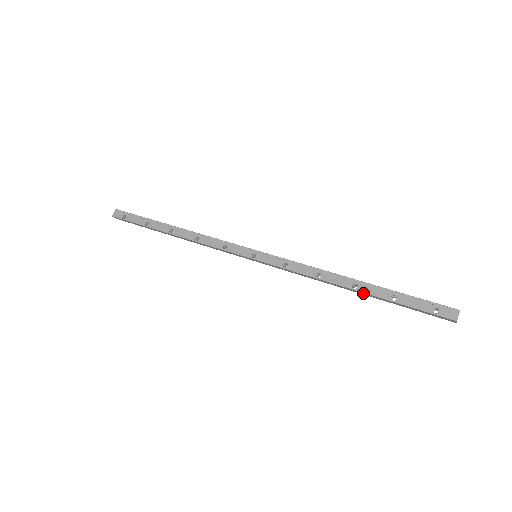
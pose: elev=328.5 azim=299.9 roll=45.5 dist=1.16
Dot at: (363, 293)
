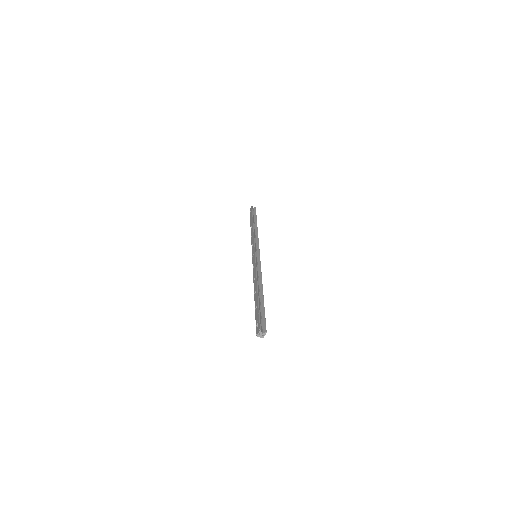
Dot at: occluded
